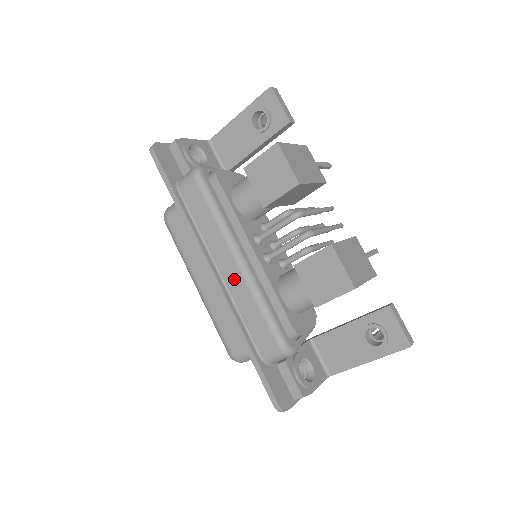
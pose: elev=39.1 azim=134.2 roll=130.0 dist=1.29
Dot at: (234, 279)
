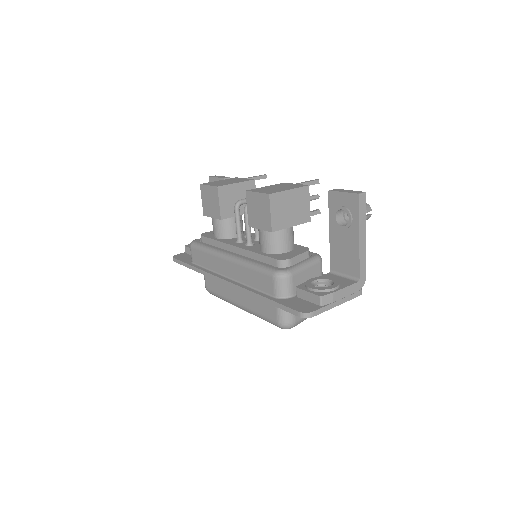
Dot at: (234, 271)
